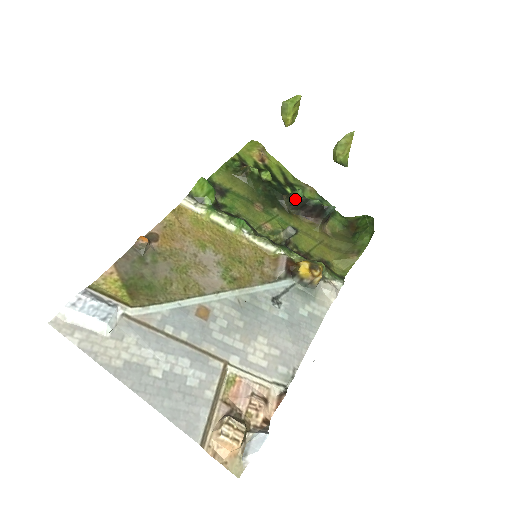
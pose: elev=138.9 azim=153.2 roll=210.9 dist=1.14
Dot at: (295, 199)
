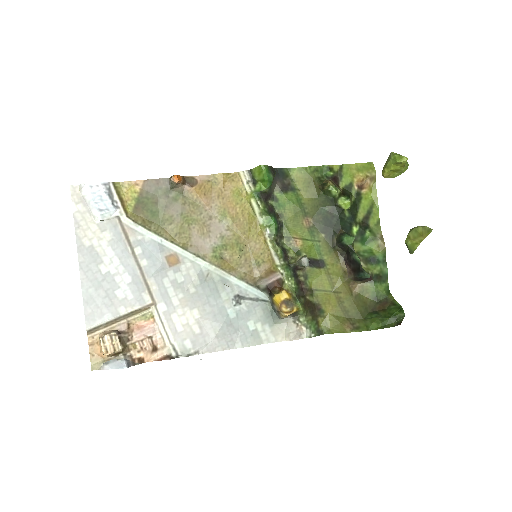
Dot at: (342, 241)
